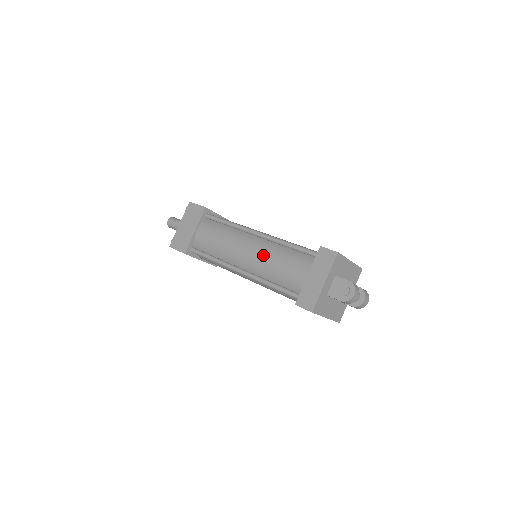
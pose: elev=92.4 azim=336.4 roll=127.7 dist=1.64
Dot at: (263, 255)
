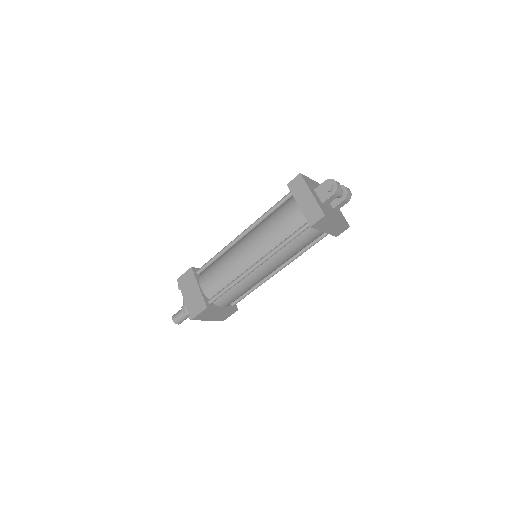
Dot at: (259, 236)
